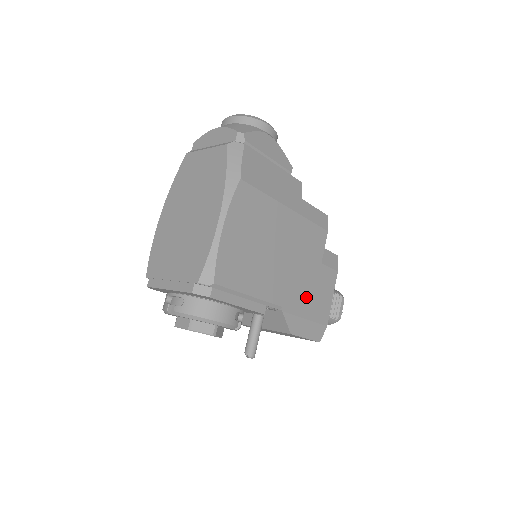
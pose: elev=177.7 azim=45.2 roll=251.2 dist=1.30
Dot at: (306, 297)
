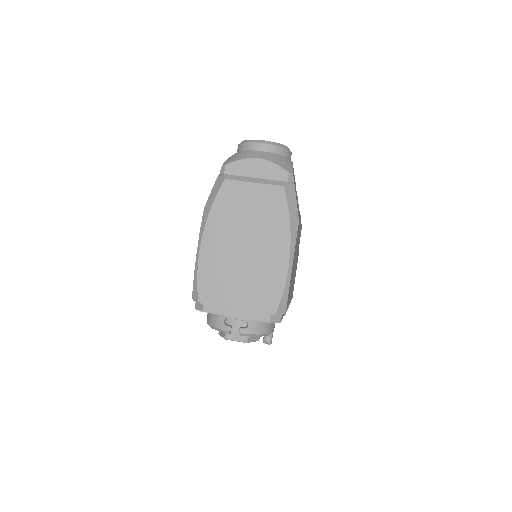
Dot at: occluded
